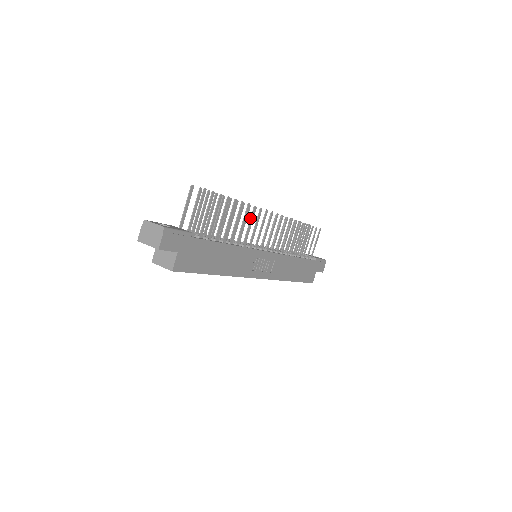
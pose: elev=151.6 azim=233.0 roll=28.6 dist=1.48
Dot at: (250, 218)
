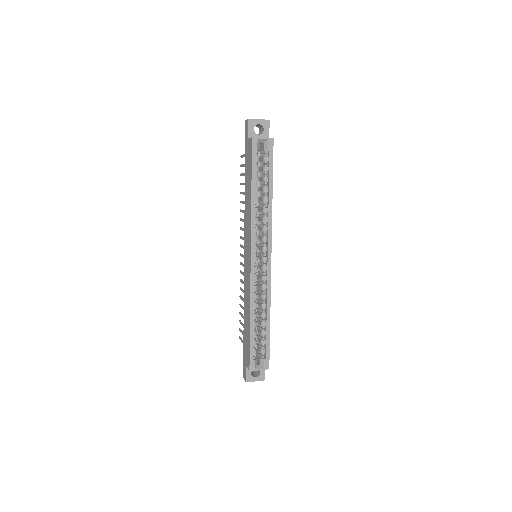
Dot at: occluded
